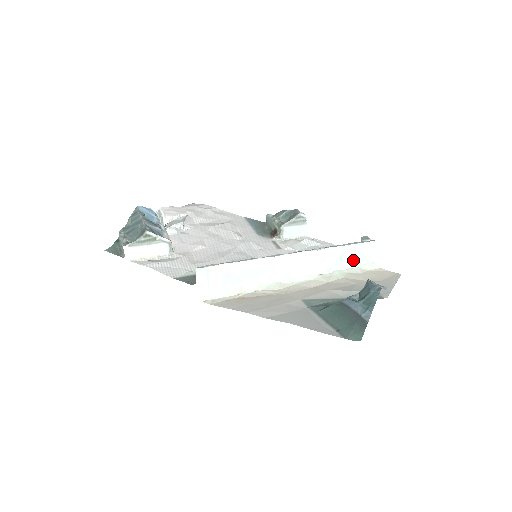
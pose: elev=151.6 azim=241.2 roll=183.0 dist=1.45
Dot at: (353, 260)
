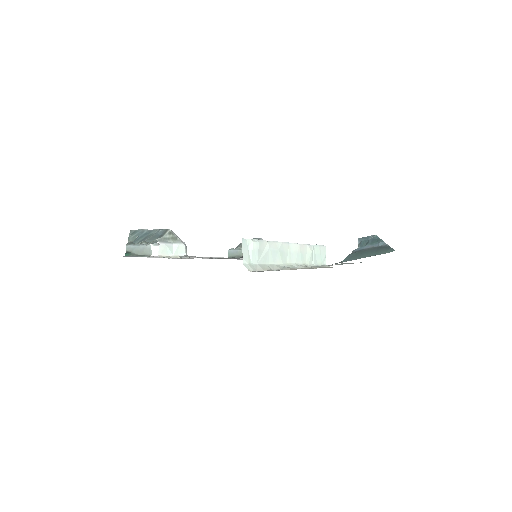
Dot at: (317, 260)
